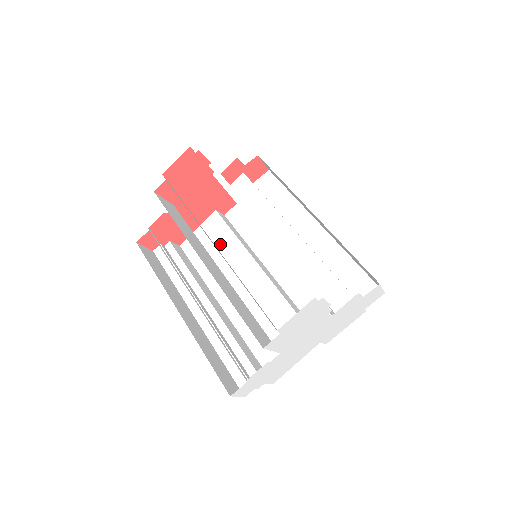
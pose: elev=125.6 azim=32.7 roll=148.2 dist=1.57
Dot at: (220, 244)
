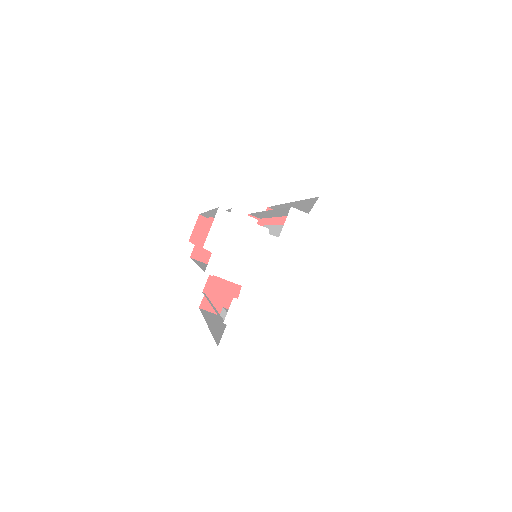
Dot at: occluded
